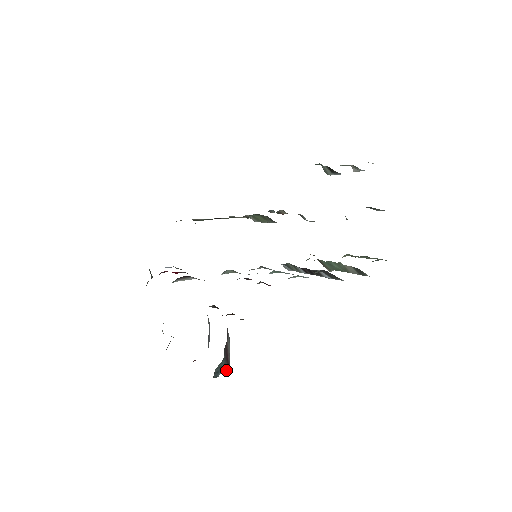
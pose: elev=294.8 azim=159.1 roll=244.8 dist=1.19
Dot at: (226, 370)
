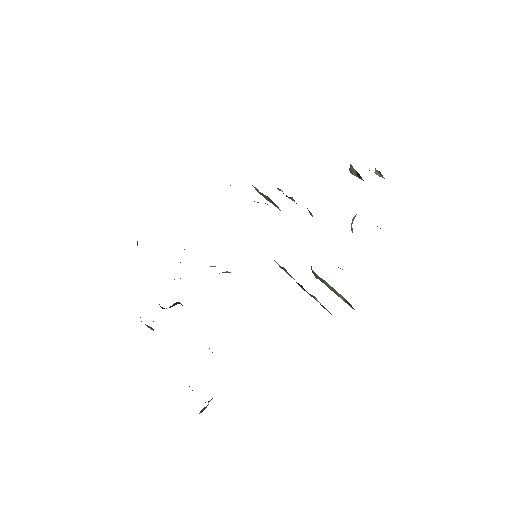
Dot at: (209, 401)
